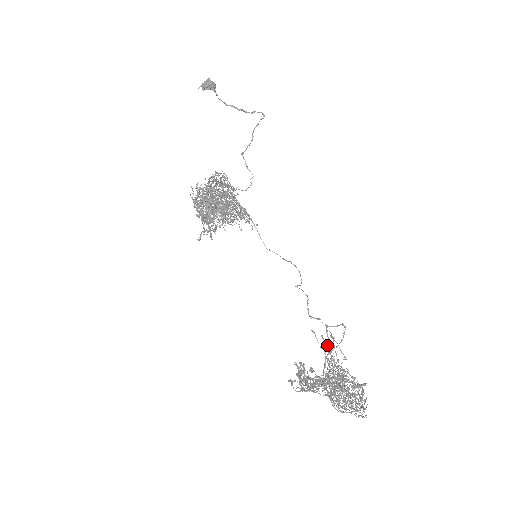
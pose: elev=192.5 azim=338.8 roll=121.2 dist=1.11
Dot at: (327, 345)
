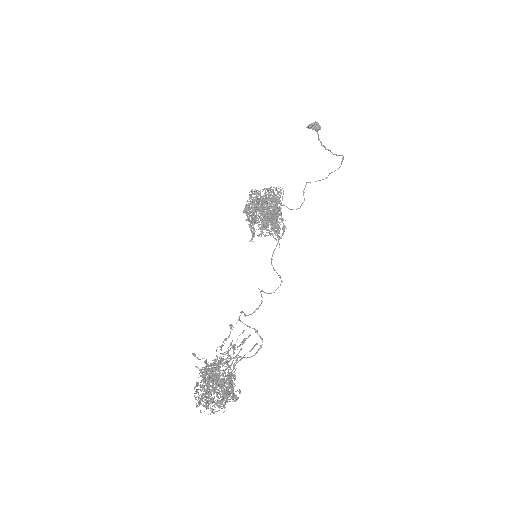
Dot at: occluded
